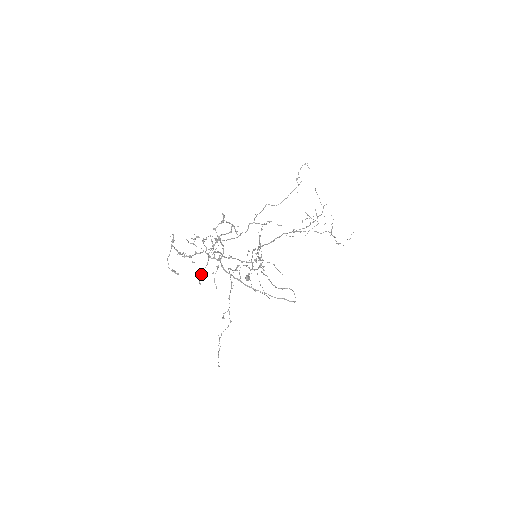
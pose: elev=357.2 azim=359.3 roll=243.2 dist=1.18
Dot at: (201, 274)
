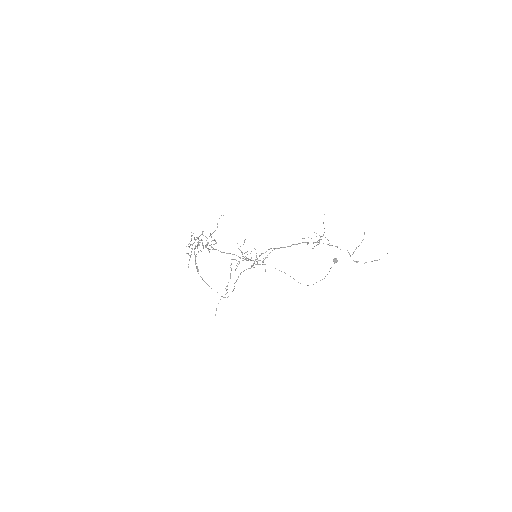
Dot at: occluded
